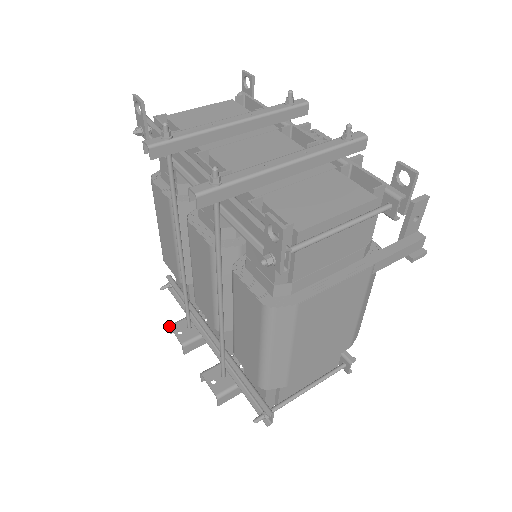
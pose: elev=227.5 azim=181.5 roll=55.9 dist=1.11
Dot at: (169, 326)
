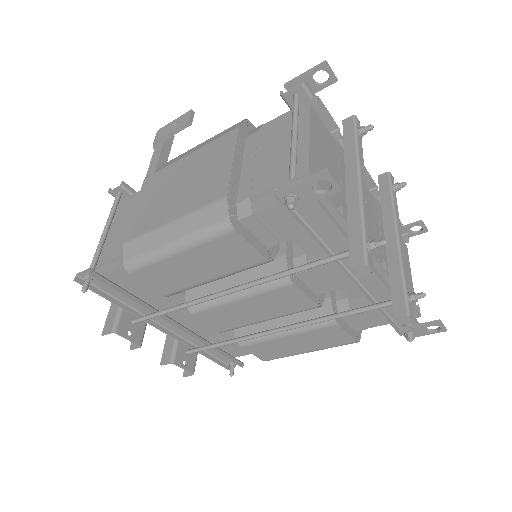
Dot at: (115, 333)
